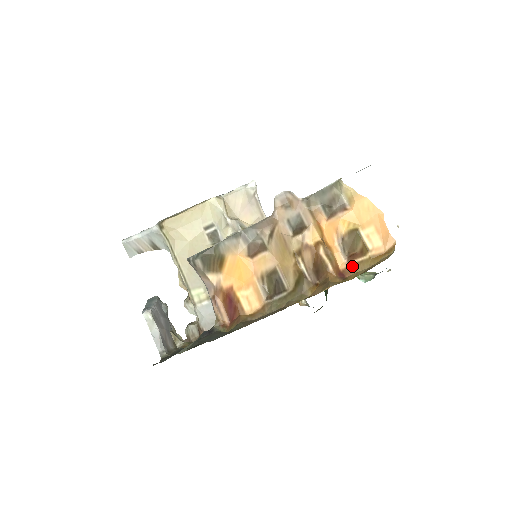
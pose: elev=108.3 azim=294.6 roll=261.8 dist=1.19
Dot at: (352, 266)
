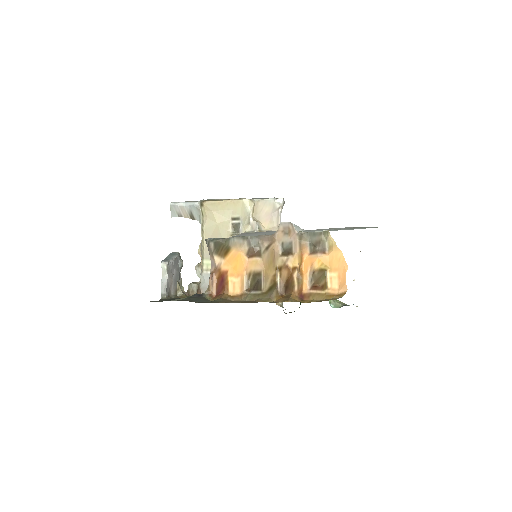
Dot at: (311, 294)
